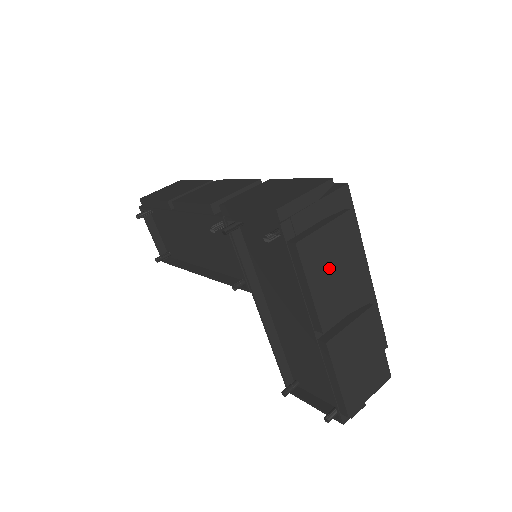
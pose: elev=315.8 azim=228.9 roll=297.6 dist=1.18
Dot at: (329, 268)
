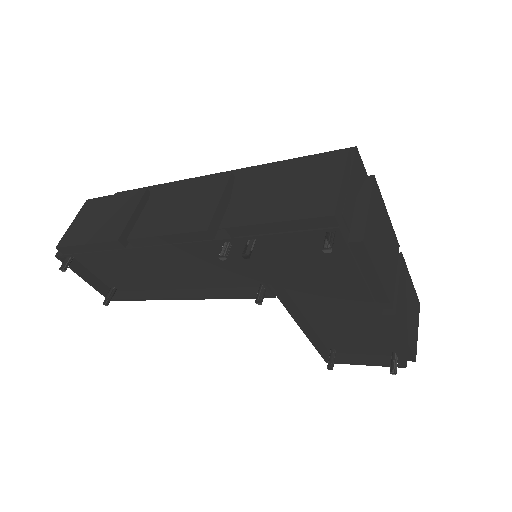
Dot at: (380, 245)
